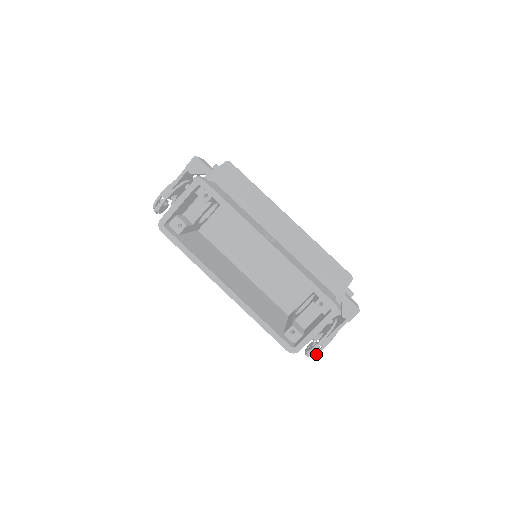
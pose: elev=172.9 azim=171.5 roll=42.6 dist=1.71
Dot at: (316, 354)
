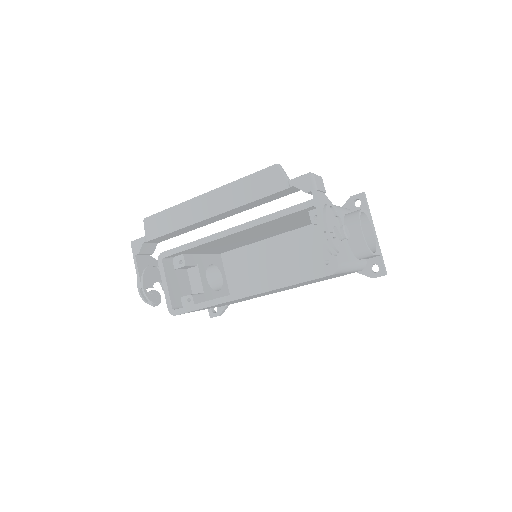
Dot at: (330, 241)
